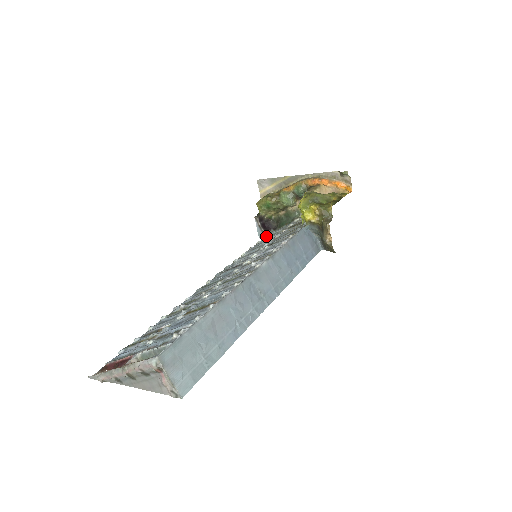
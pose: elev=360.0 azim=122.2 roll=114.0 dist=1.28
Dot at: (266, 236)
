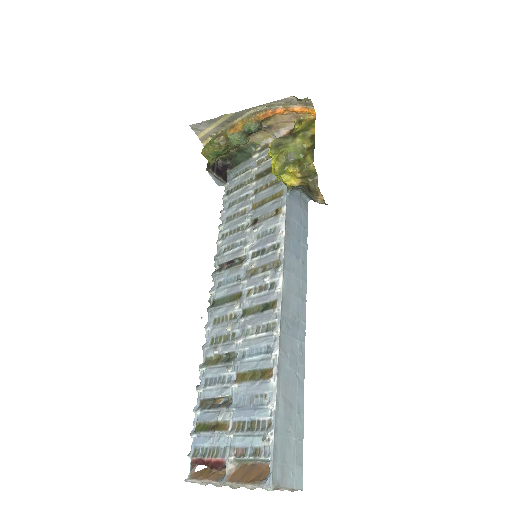
Dot at: (227, 184)
